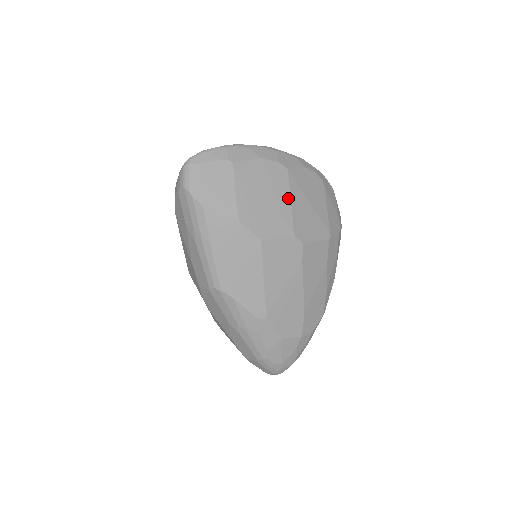
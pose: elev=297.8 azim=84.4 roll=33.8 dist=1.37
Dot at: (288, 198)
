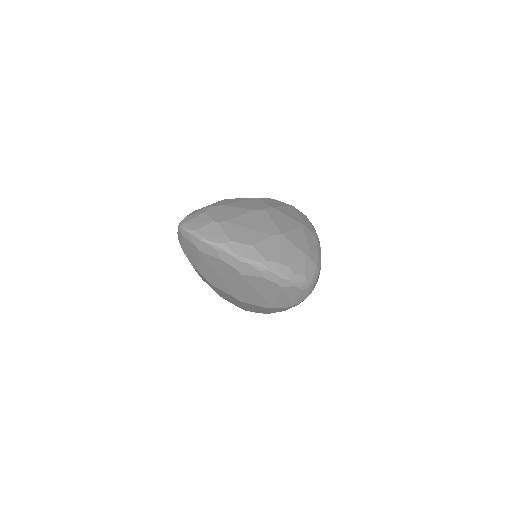
Dot at: (236, 284)
